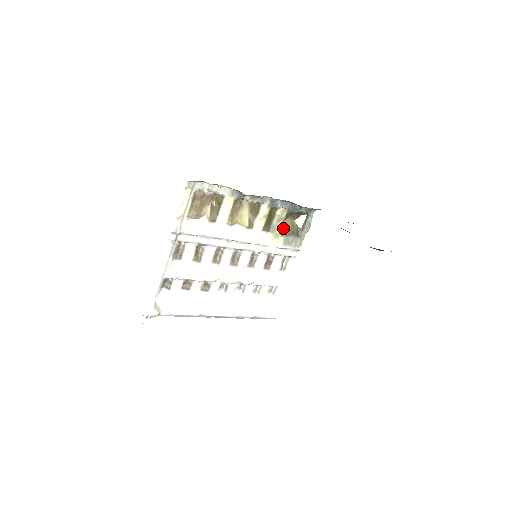
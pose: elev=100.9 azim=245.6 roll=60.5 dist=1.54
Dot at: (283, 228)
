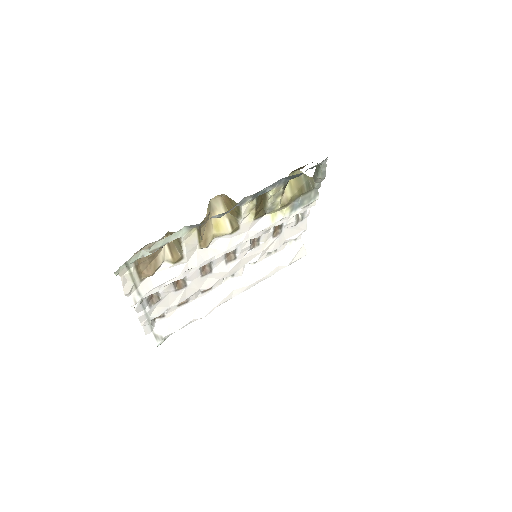
Dot at: (285, 197)
